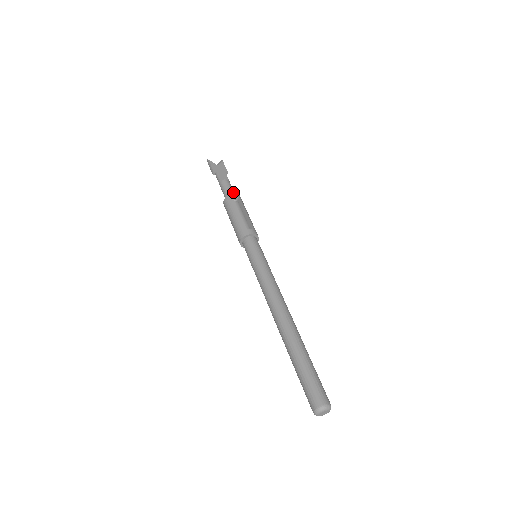
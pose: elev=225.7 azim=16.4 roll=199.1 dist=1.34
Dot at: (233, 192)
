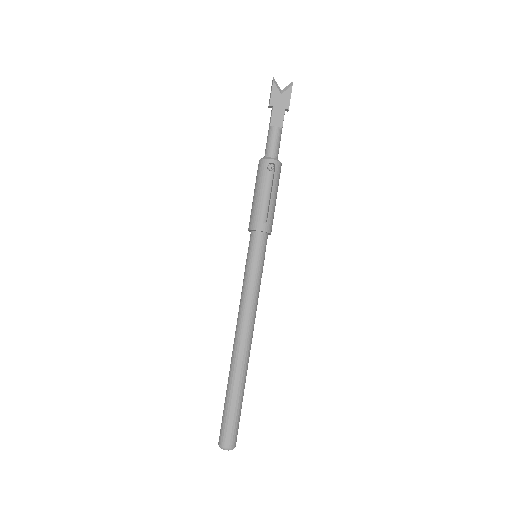
Dot at: (275, 152)
